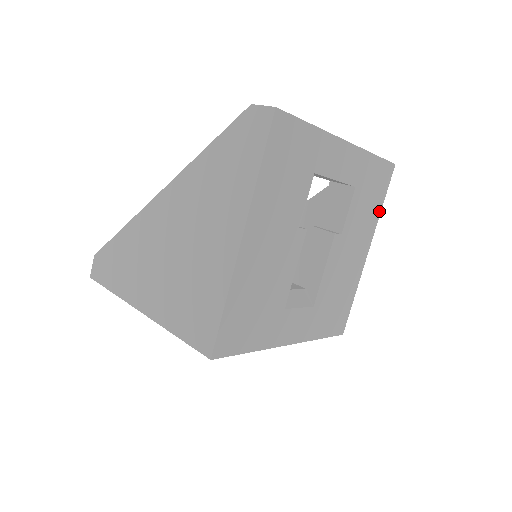
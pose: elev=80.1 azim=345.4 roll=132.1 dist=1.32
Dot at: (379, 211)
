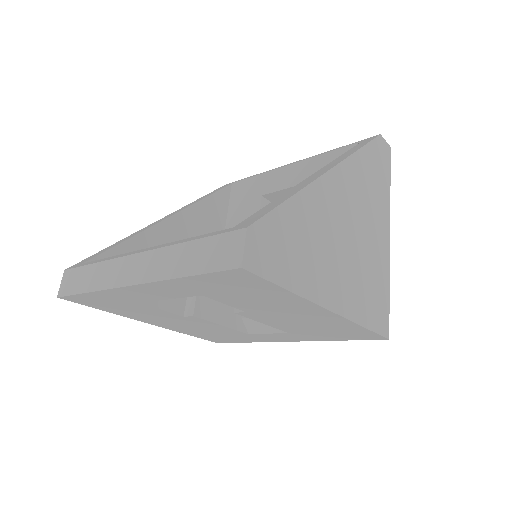
Dot at: (290, 293)
